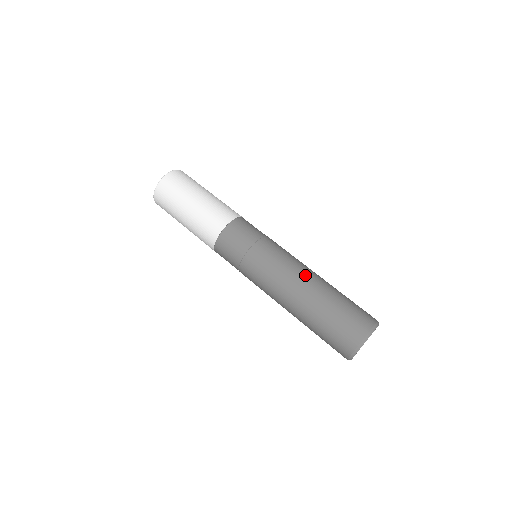
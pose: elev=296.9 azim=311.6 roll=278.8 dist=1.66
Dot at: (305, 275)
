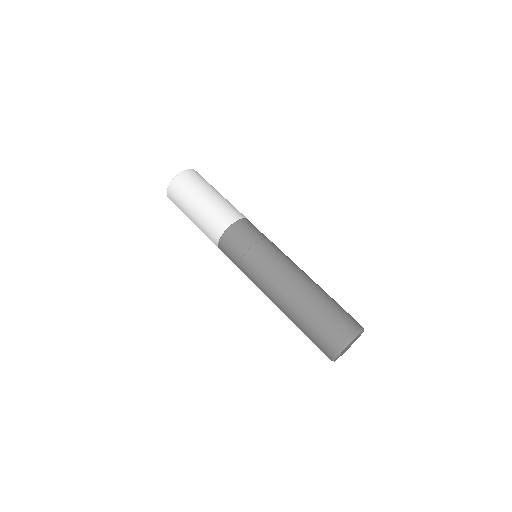
Dot at: (296, 280)
